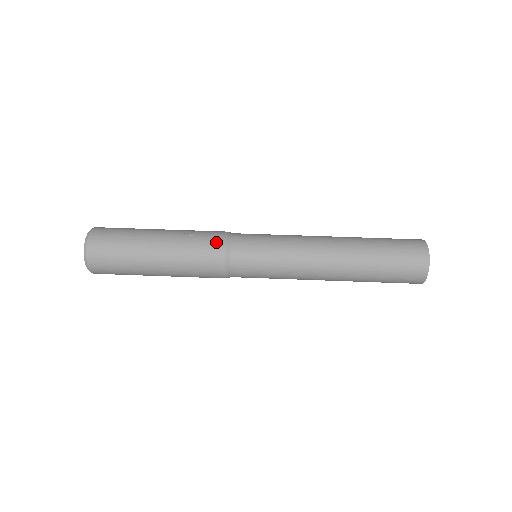
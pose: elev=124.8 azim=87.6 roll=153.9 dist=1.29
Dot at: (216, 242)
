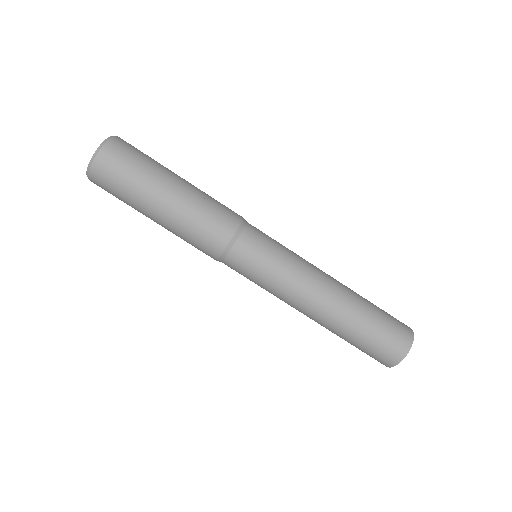
Dot at: (228, 224)
